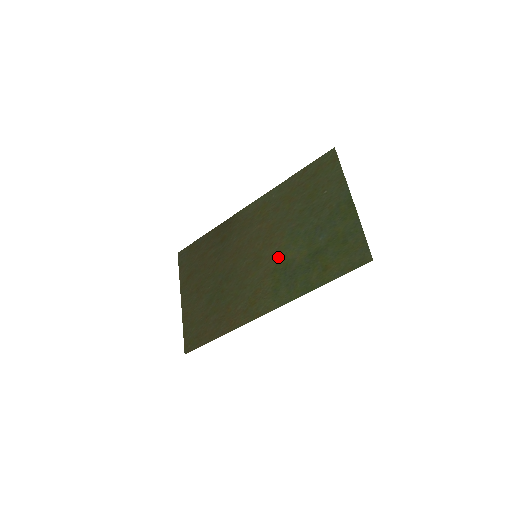
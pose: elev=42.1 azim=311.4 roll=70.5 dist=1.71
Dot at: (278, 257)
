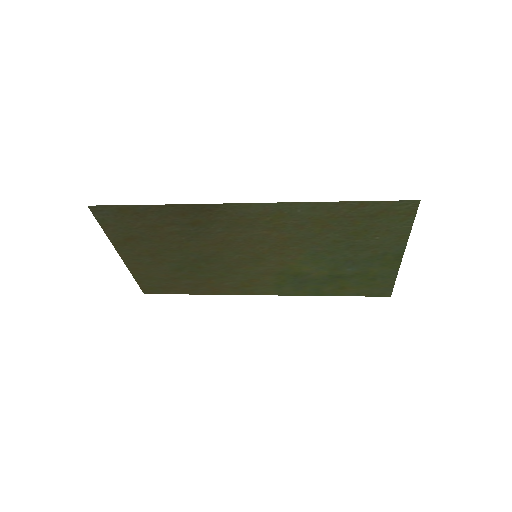
Dot at: (289, 267)
